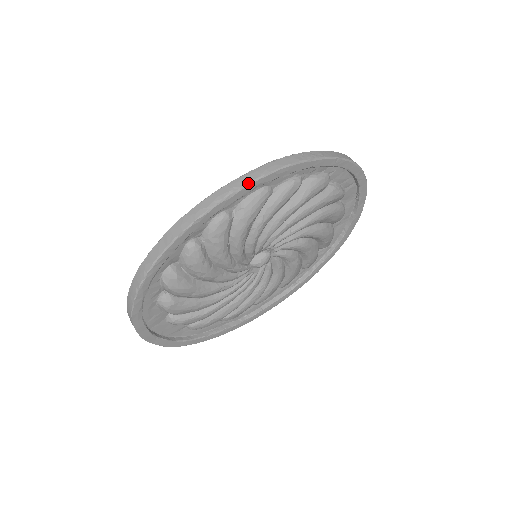
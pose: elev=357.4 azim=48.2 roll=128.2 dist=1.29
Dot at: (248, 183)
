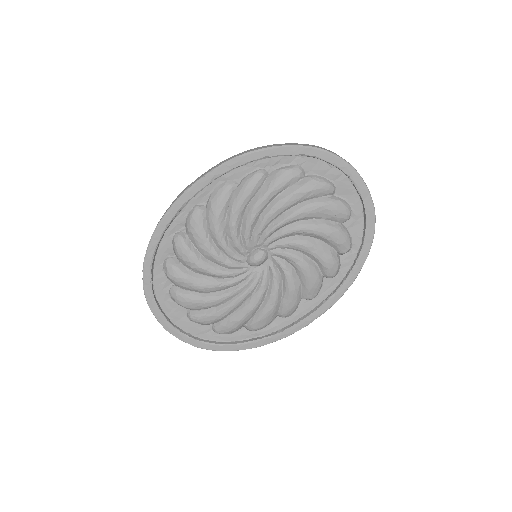
Dot at: (203, 176)
